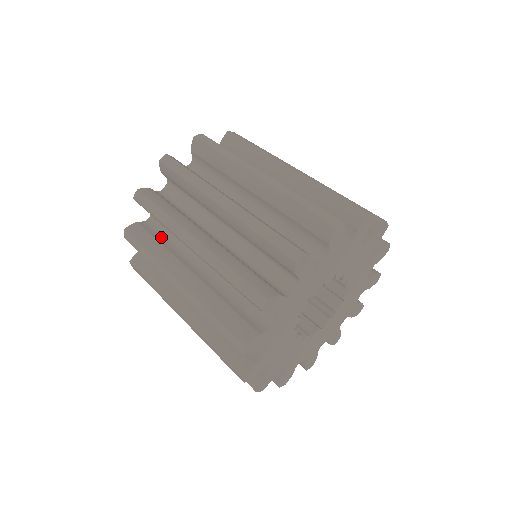
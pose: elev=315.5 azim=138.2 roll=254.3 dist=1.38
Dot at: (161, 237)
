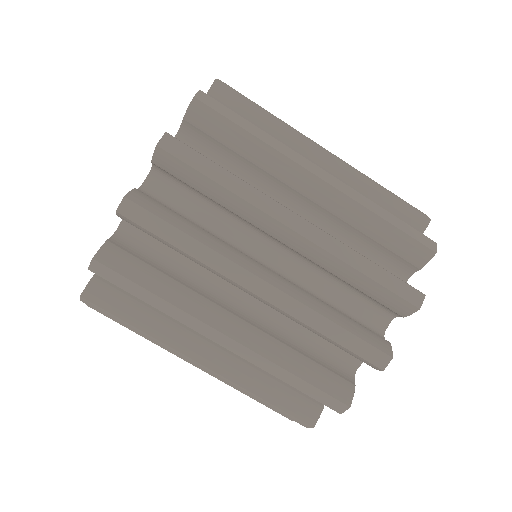
Dot at: occluded
